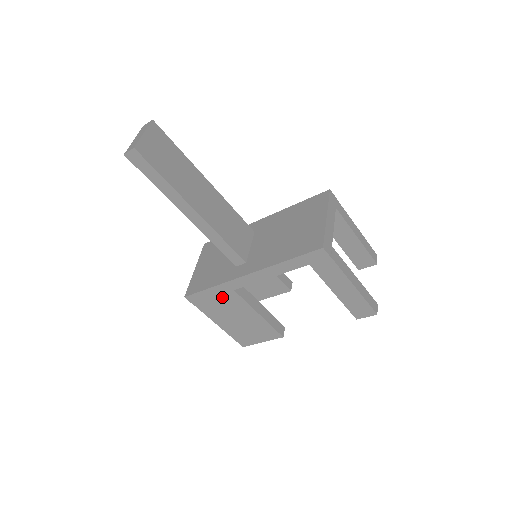
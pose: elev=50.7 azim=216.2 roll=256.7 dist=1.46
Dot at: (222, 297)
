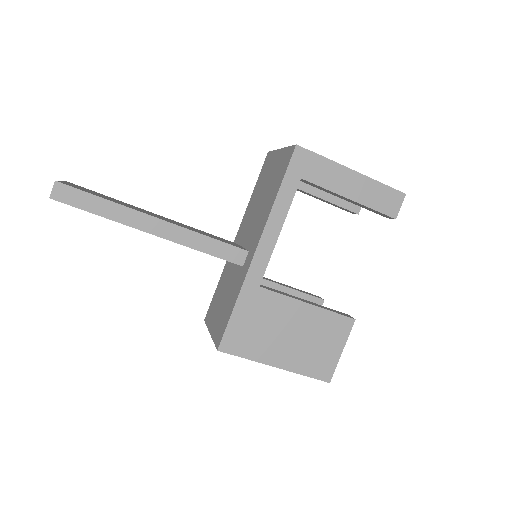
Dot at: (255, 311)
